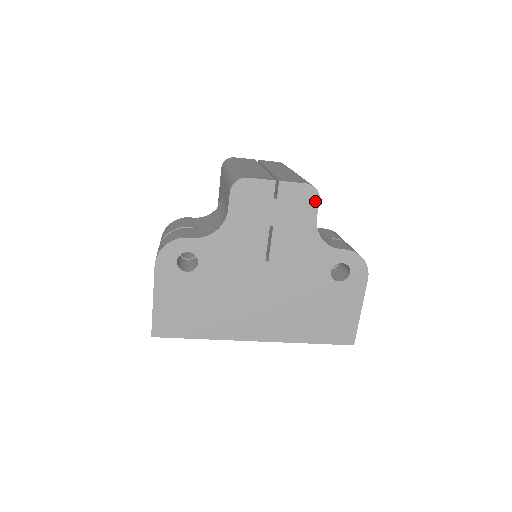
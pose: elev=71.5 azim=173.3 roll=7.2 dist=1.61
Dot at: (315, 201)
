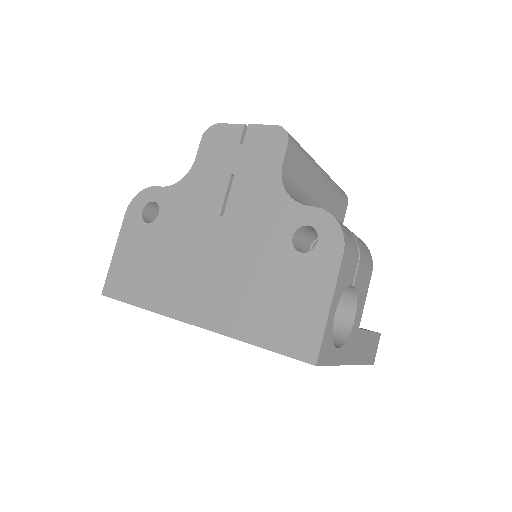
Dot at: (283, 144)
